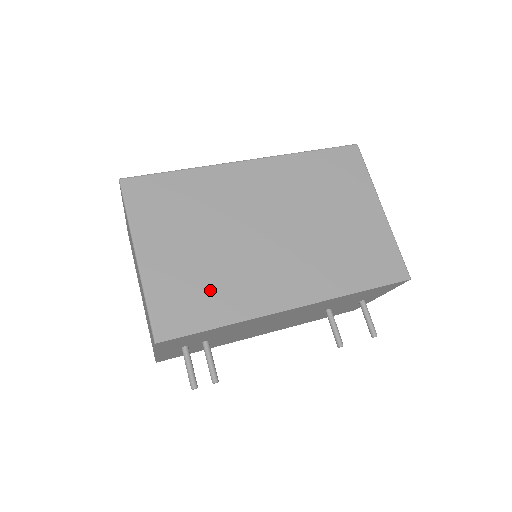
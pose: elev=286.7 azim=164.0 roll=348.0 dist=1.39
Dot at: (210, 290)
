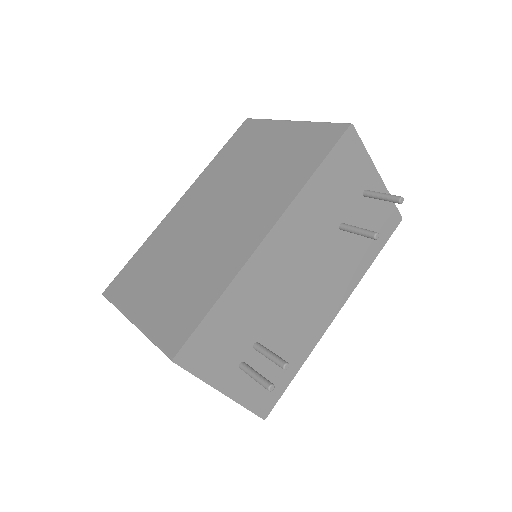
Dot at: (194, 288)
